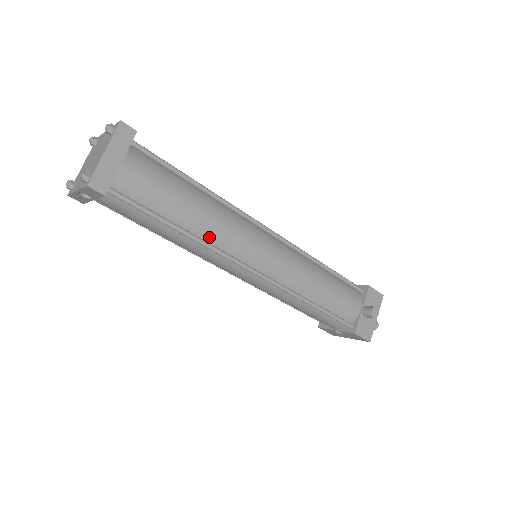
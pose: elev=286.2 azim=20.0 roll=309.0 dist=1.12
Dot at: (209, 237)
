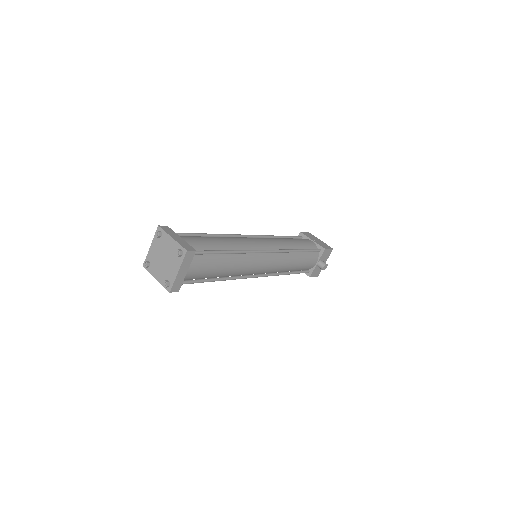
Dot at: (232, 275)
